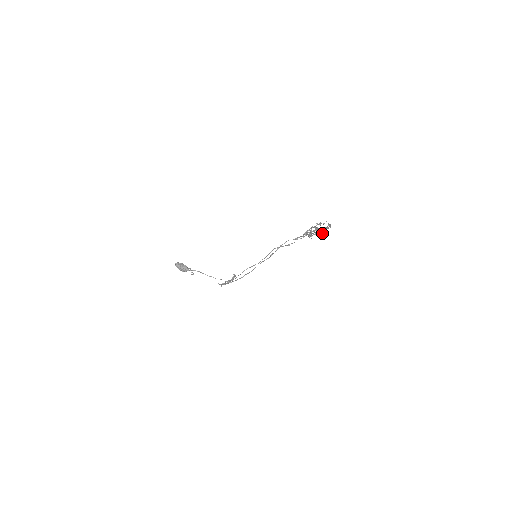
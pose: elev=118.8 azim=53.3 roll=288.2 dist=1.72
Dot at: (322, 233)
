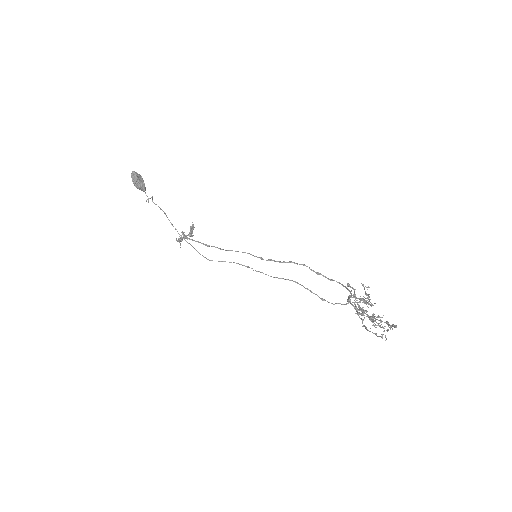
Dot at: (378, 325)
